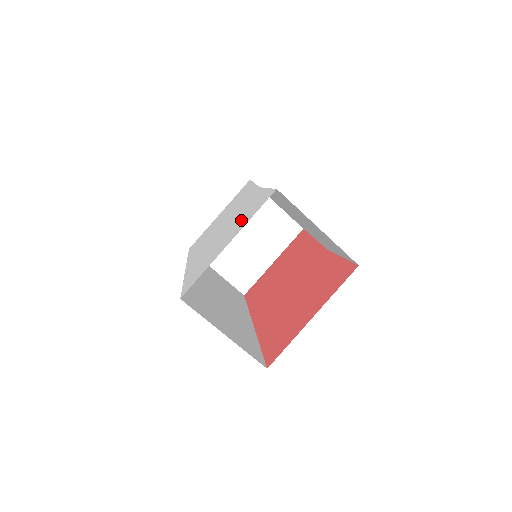
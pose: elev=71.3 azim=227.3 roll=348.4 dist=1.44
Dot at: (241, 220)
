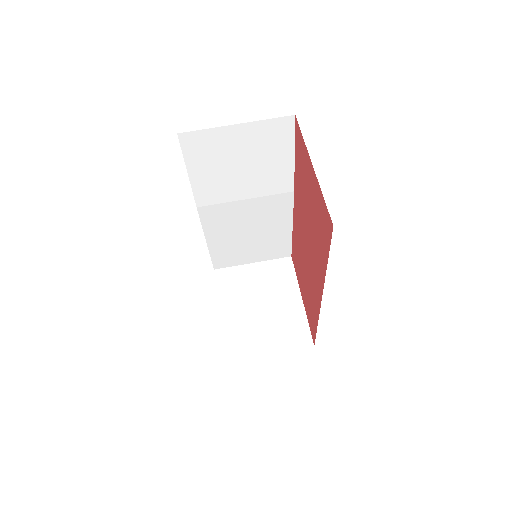
Dot at: occluded
